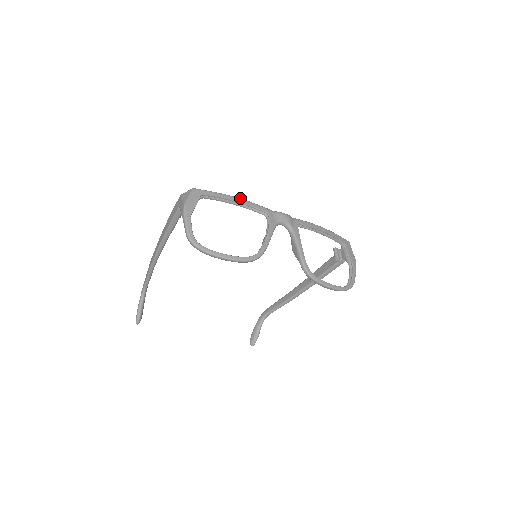
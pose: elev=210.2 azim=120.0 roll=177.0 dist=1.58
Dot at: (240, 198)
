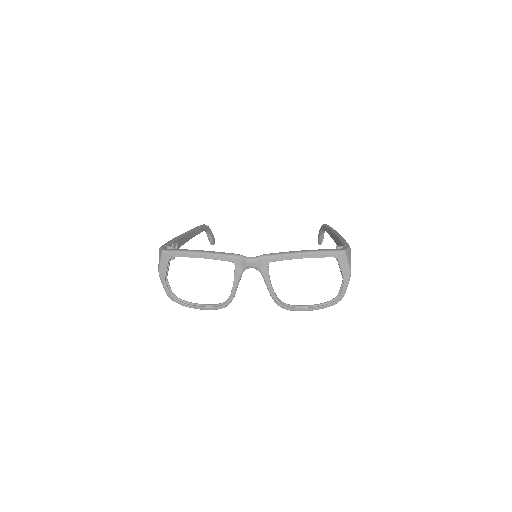
Dot at: (204, 253)
